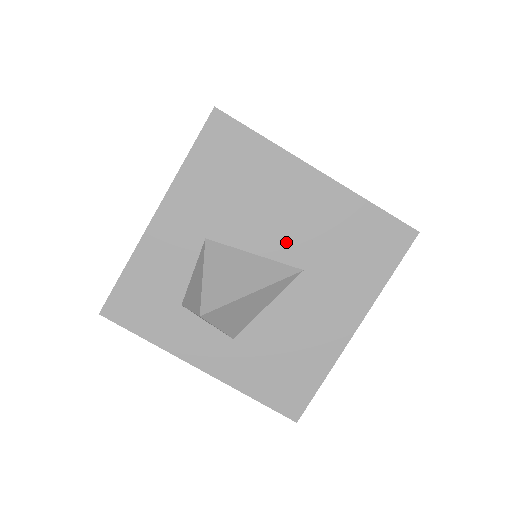
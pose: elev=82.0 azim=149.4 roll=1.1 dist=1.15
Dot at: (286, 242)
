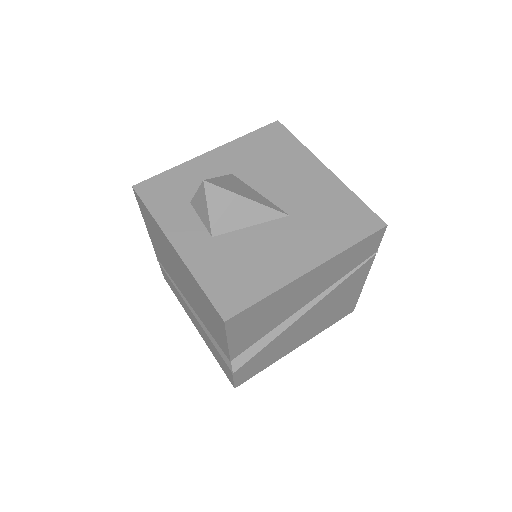
Dot at: (285, 195)
